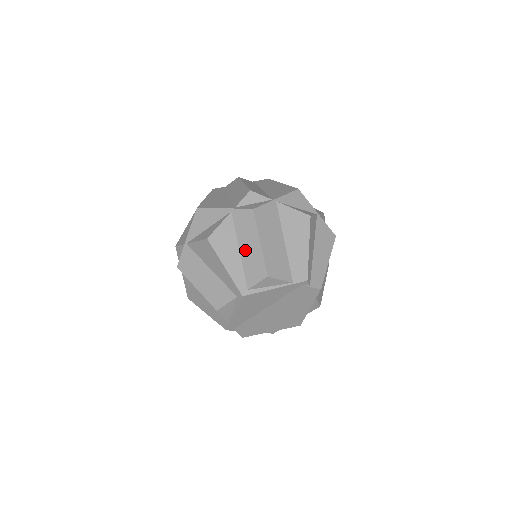
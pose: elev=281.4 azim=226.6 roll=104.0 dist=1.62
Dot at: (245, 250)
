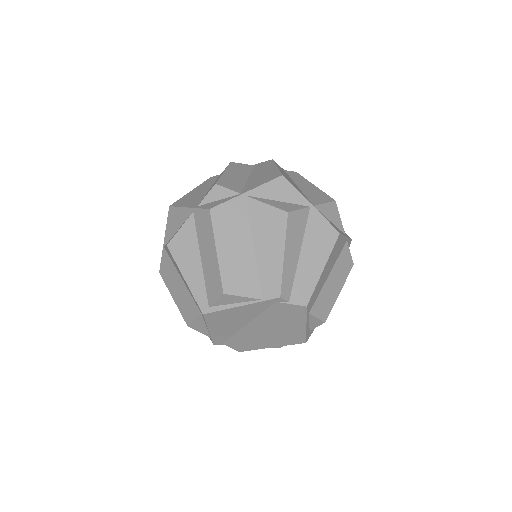
Dot at: (205, 259)
